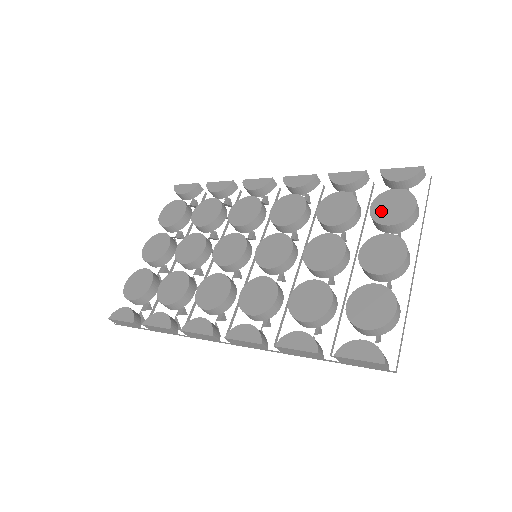
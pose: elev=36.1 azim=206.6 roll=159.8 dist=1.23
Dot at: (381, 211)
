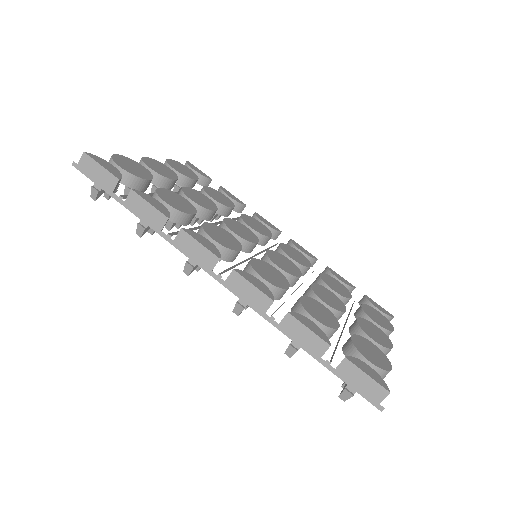
Dot at: (370, 312)
